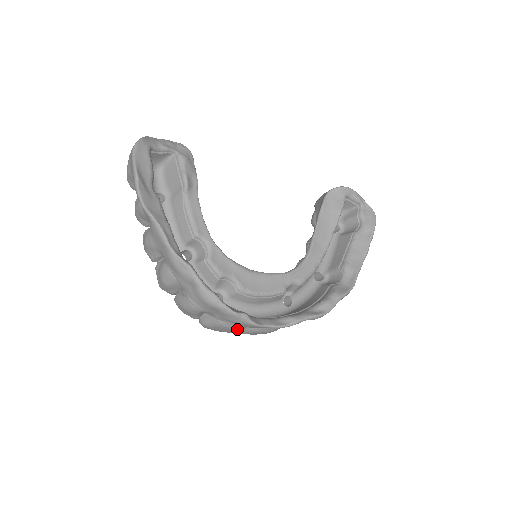
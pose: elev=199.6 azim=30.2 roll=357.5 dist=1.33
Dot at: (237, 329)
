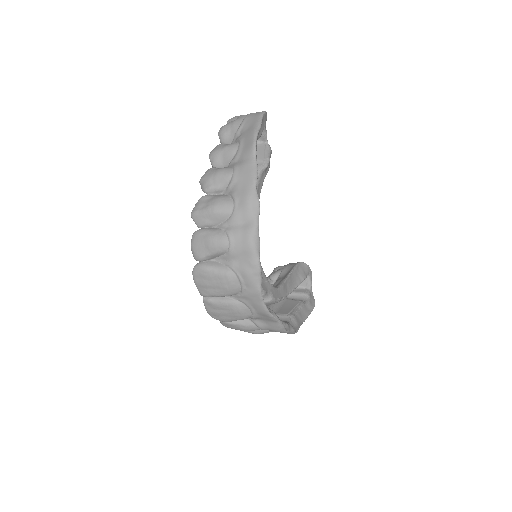
Dot at: (232, 289)
